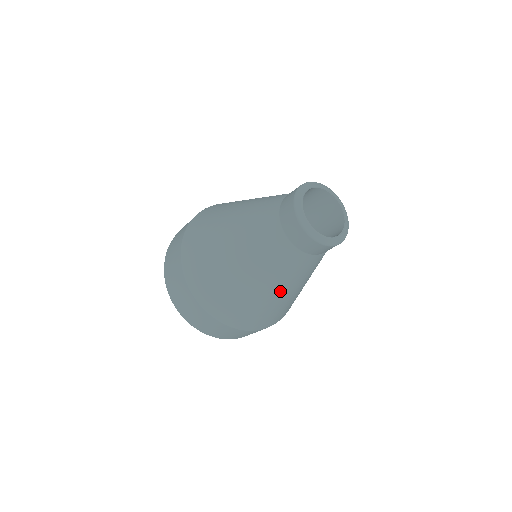
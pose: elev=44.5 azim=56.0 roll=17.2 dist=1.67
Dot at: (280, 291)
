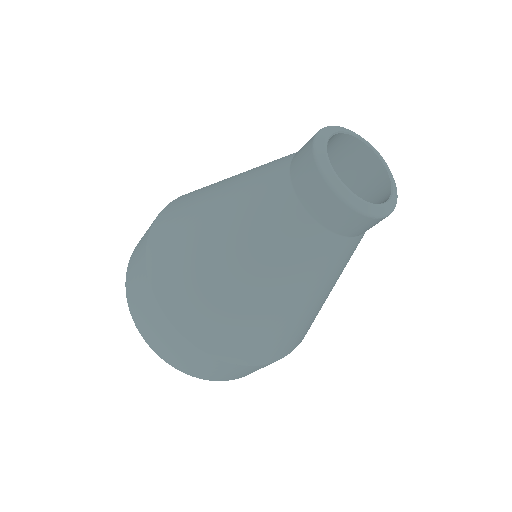
Dot at: (266, 289)
